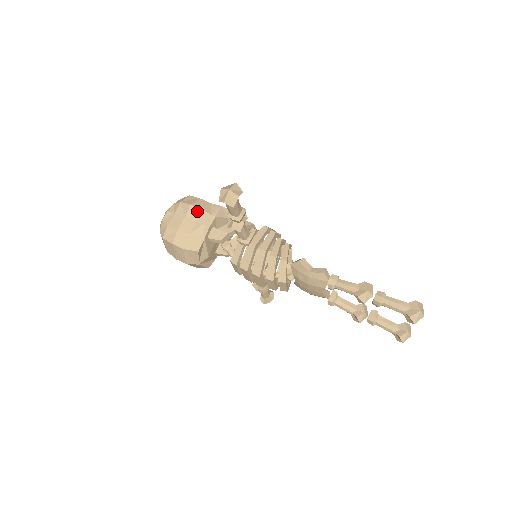
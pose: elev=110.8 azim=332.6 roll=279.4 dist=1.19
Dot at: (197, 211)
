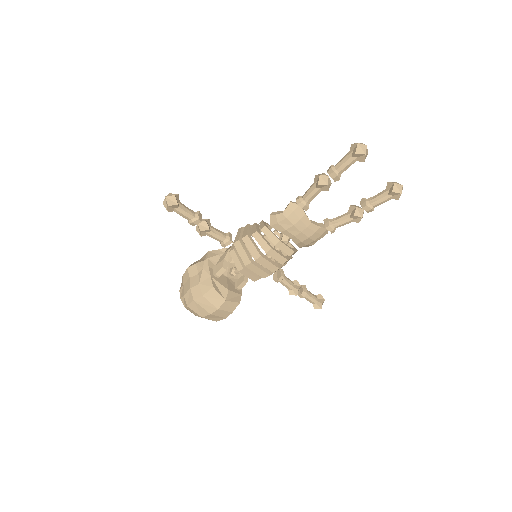
Dot at: (194, 267)
